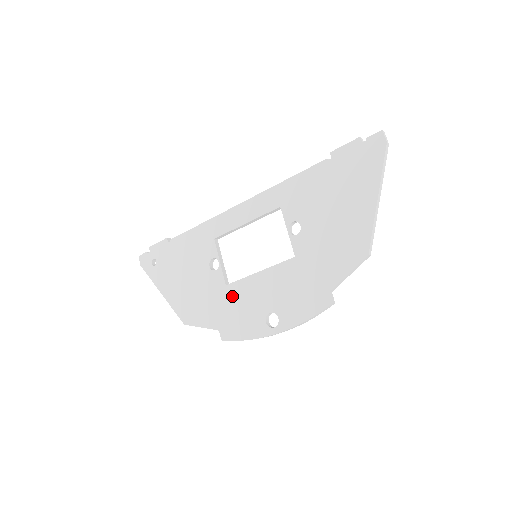
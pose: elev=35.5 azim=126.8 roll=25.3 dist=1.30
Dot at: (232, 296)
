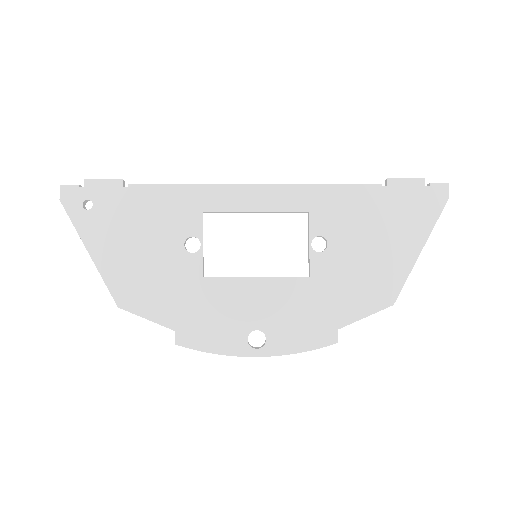
Dot at: (208, 294)
